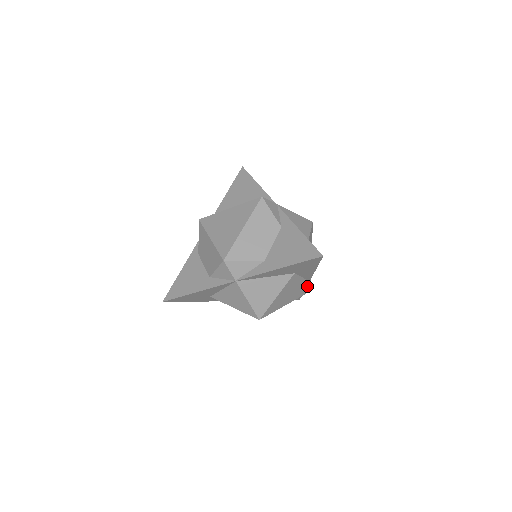
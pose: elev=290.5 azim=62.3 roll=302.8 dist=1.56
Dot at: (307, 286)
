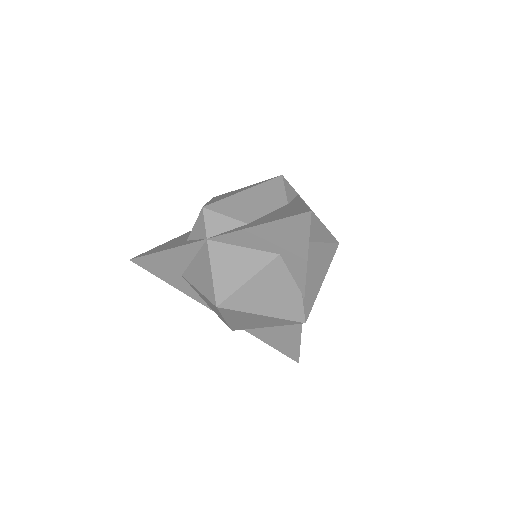
Dot at: (300, 306)
